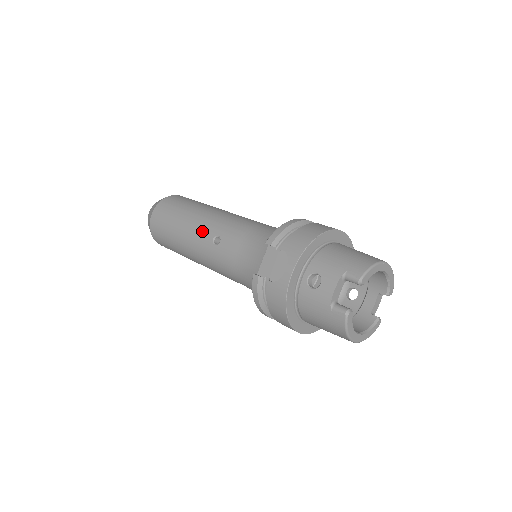
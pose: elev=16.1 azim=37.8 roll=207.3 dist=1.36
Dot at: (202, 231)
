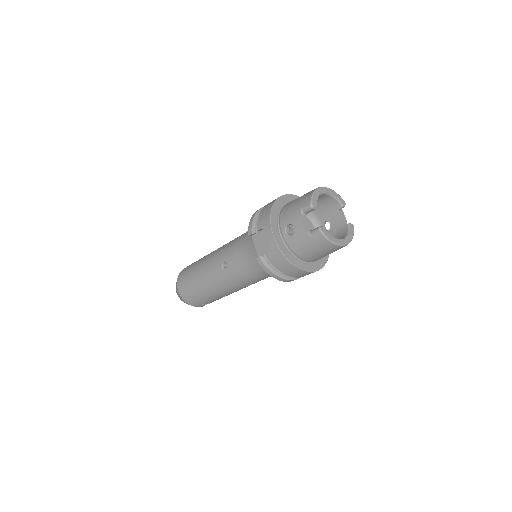
Dot at: (213, 269)
